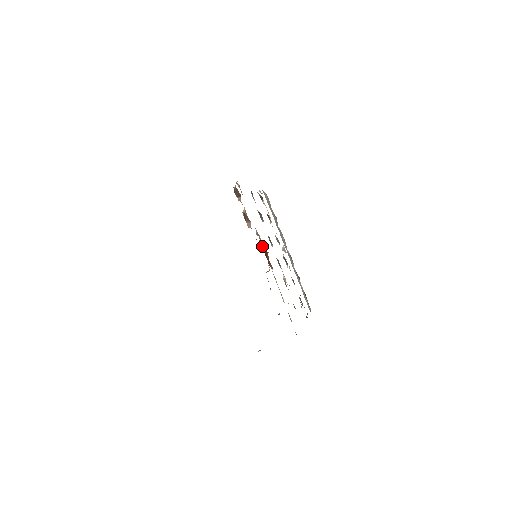
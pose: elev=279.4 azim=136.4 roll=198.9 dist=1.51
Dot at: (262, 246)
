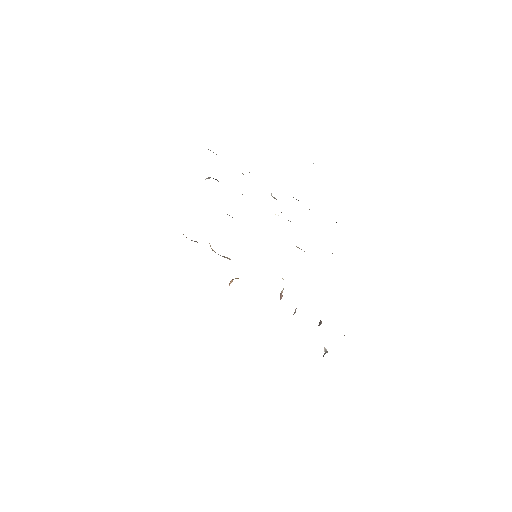
Dot at: occluded
